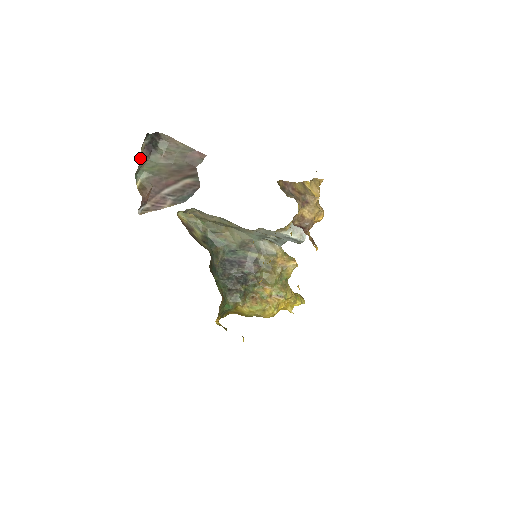
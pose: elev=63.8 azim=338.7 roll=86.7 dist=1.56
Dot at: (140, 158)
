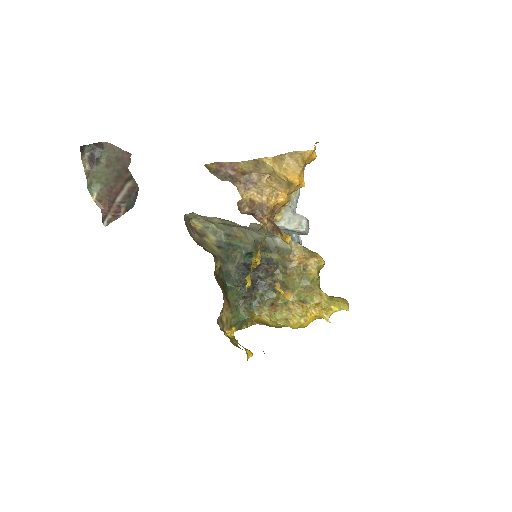
Dot at: (86, 171)
